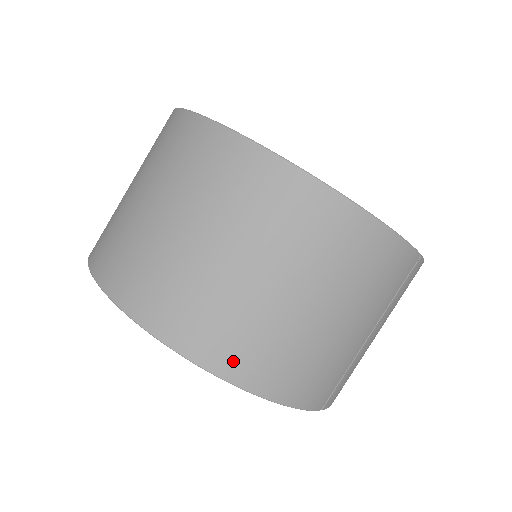
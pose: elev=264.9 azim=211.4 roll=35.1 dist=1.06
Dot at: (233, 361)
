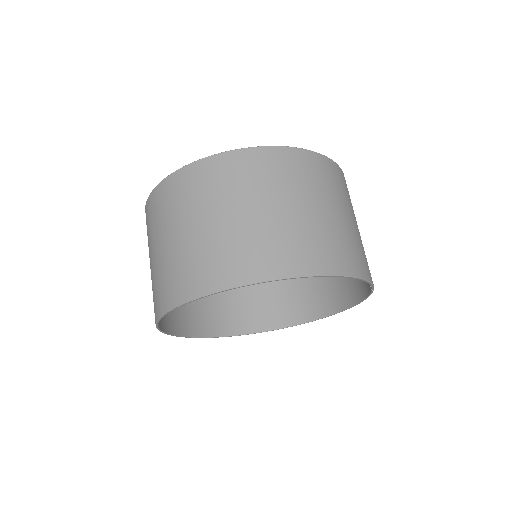
Dot at: (336, 262)
